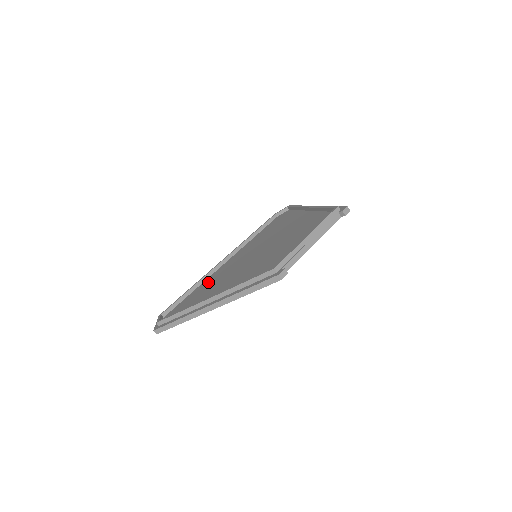
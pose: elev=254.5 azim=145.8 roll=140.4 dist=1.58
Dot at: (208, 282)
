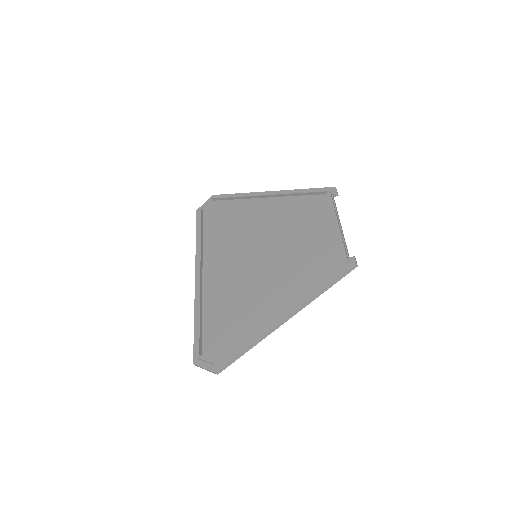
Dot at: (217, 300)
